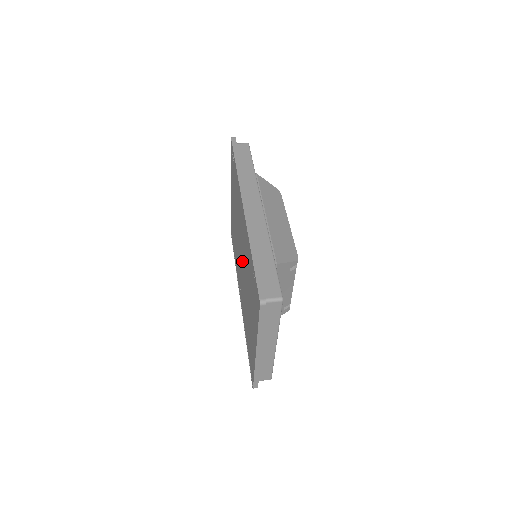
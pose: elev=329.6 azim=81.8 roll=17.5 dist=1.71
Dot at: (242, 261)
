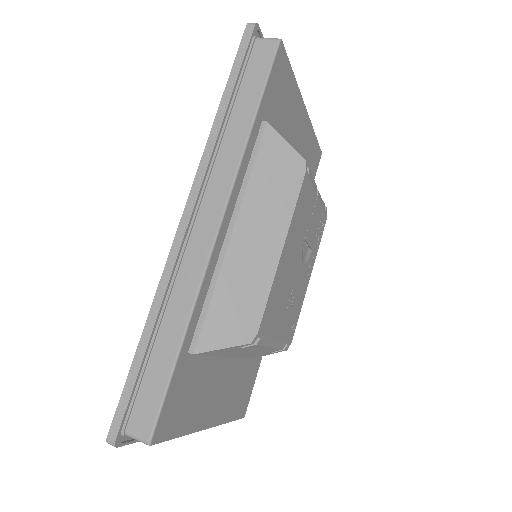
Dot at: occluded
